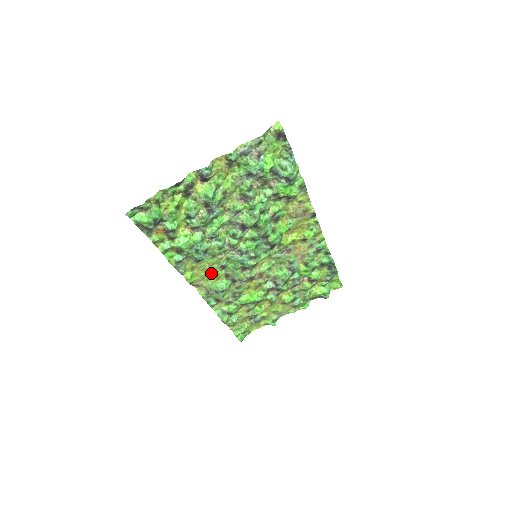
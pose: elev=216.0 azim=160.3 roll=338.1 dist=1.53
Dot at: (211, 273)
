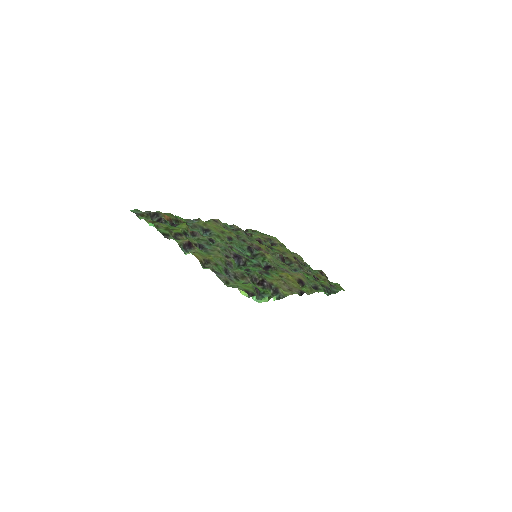
Dot at: (223, 230)
